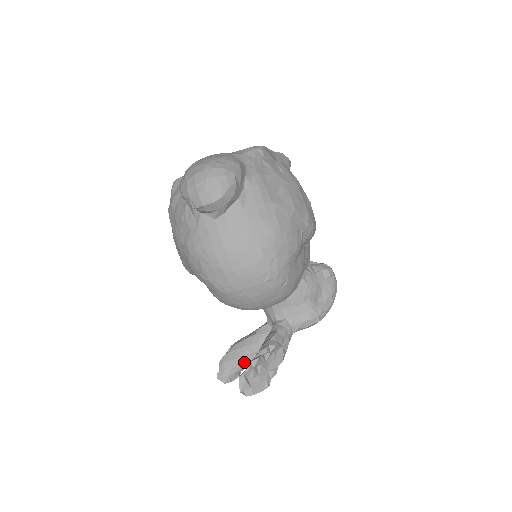
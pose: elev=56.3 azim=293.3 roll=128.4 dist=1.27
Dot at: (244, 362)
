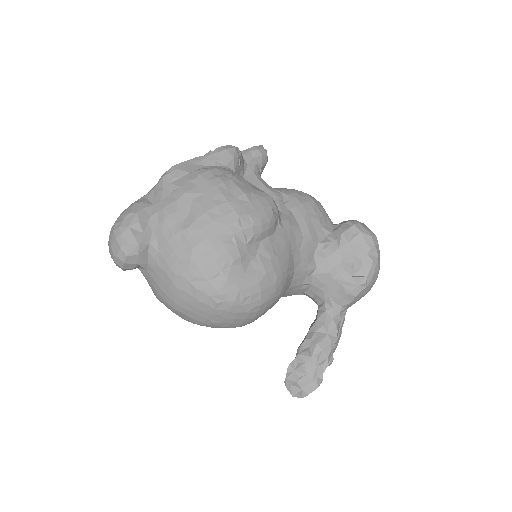
Dot at: occluded
